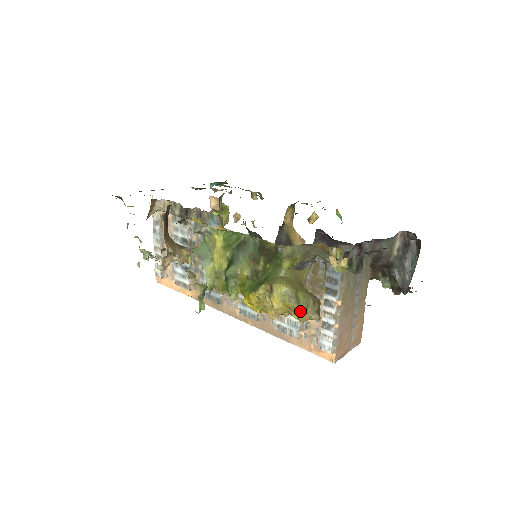
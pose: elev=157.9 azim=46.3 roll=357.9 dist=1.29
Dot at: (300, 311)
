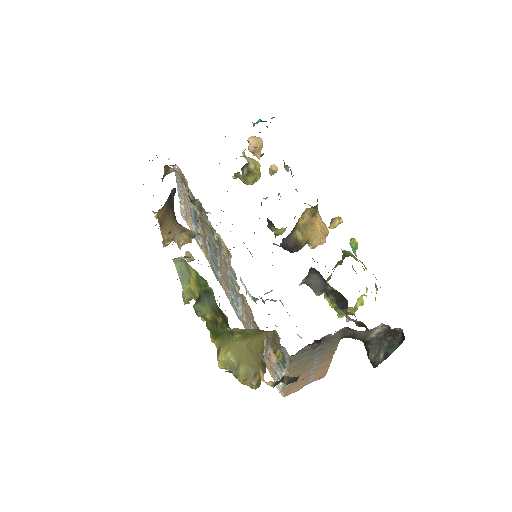
Dot at: (238, 380)
